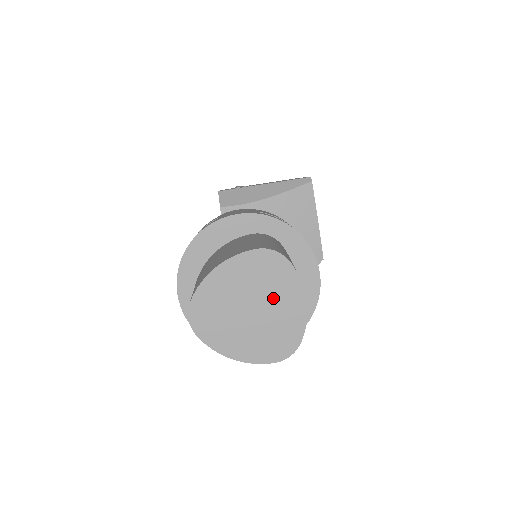
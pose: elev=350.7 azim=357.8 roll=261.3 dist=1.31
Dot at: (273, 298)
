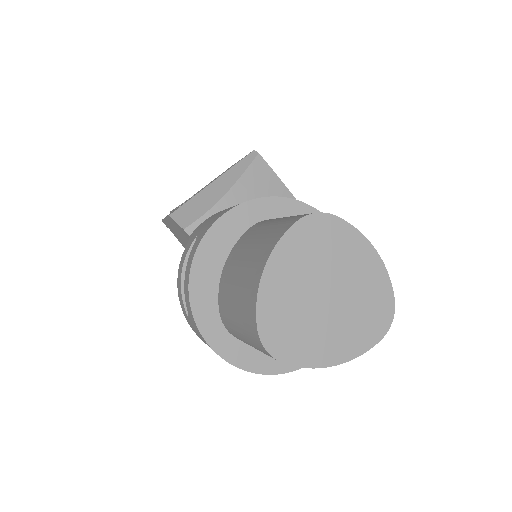
Dot at: (342, 268)
